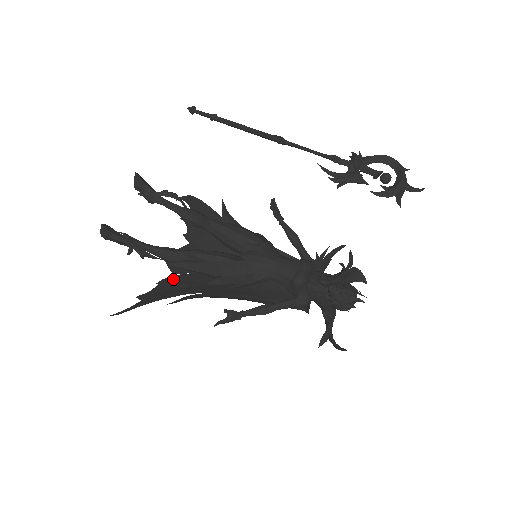
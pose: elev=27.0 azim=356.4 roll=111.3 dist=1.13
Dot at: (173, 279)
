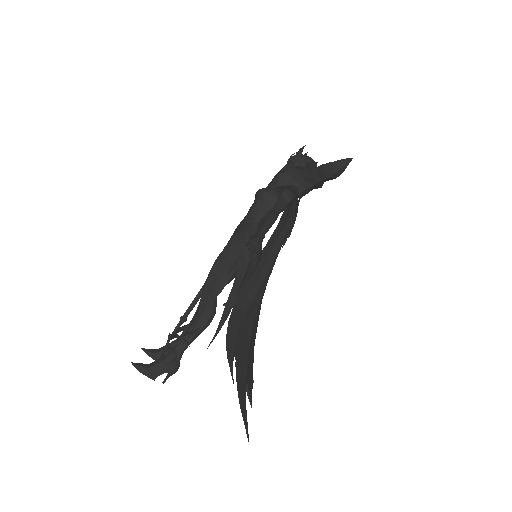
Dot at: occluded
